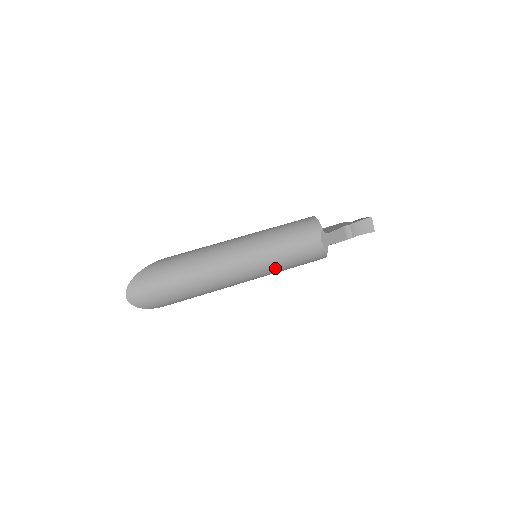
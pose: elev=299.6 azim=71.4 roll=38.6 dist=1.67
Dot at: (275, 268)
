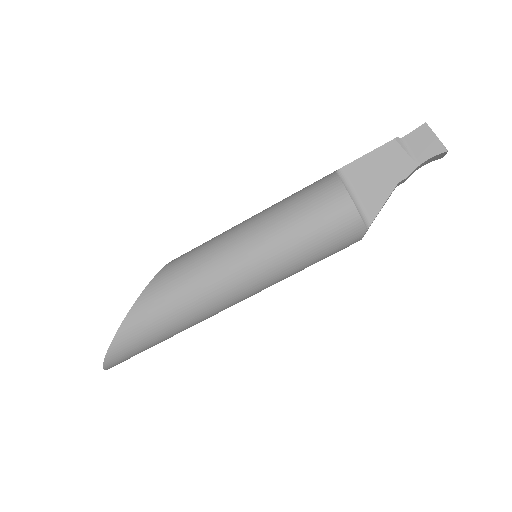
Dot at: occluded
